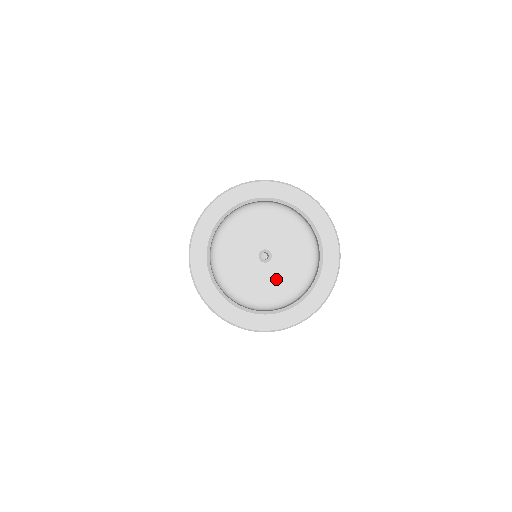
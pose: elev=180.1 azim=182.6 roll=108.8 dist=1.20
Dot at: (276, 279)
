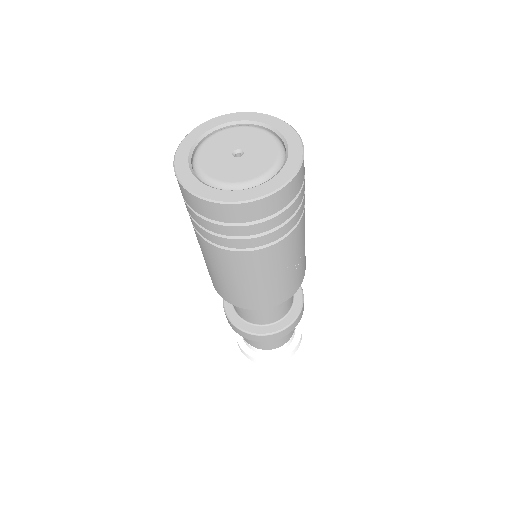
Dot at: (244, 168)
